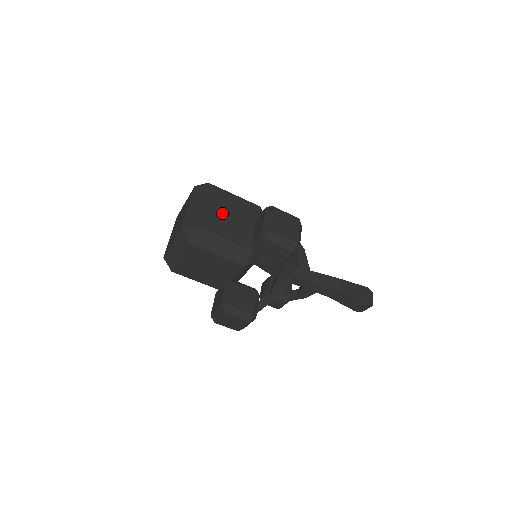
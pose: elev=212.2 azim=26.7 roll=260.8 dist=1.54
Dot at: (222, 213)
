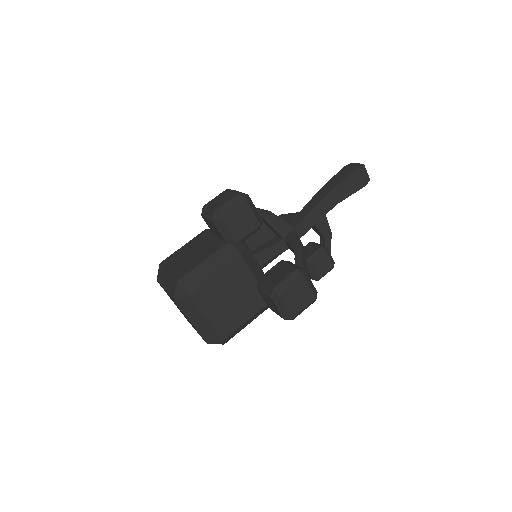
Dot at: (185, 259)
